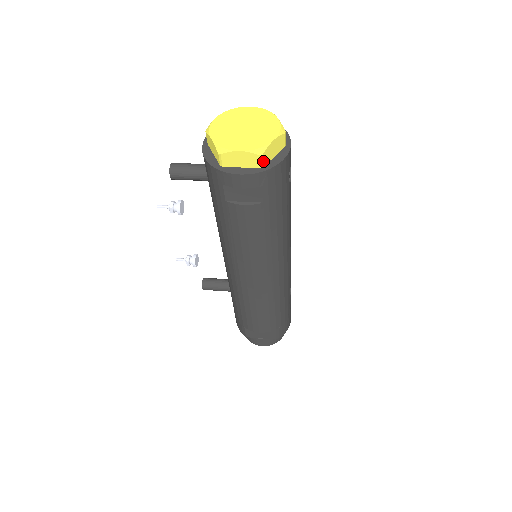
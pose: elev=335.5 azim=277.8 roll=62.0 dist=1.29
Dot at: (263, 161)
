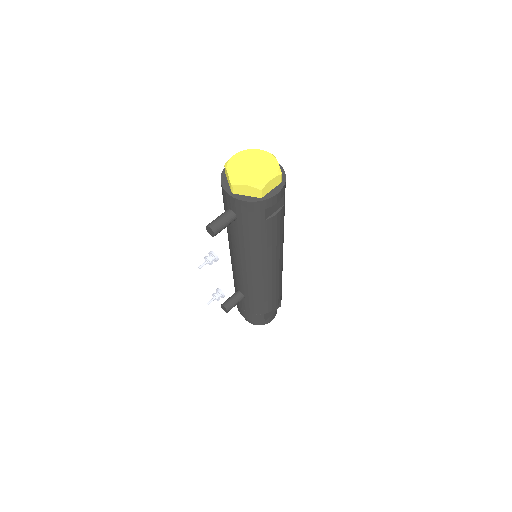
Dot at: (281, 177)
